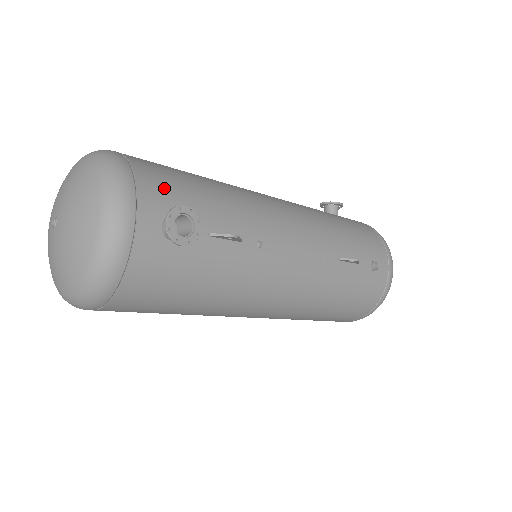
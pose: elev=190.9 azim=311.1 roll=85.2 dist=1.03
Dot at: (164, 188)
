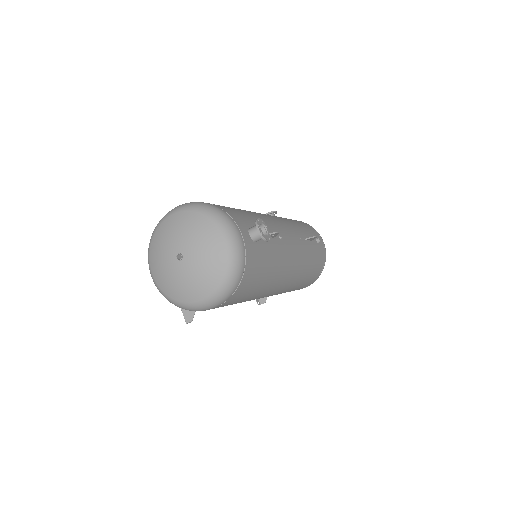
Dot at: (236, 214)
